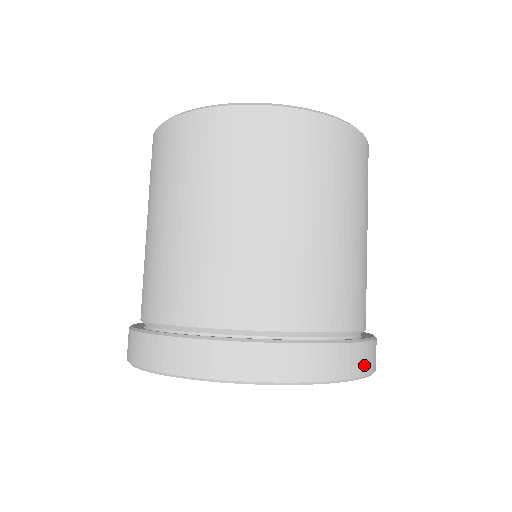
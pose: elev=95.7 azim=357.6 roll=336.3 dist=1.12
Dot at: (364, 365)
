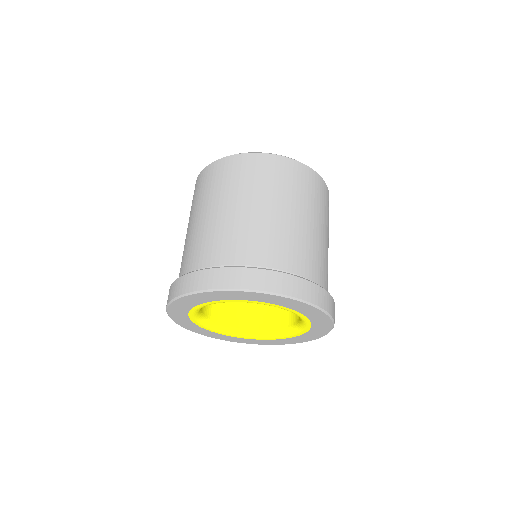
Dot at: occluded
